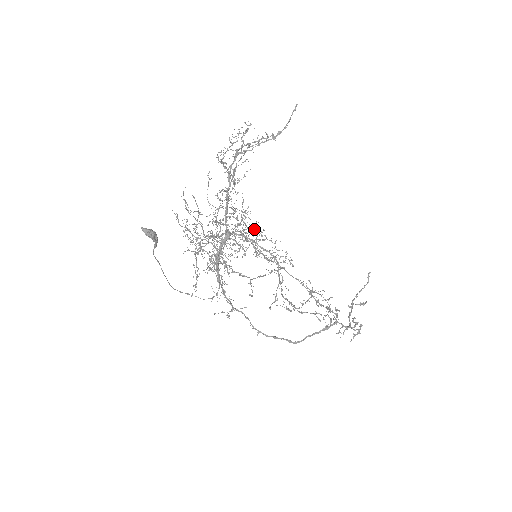
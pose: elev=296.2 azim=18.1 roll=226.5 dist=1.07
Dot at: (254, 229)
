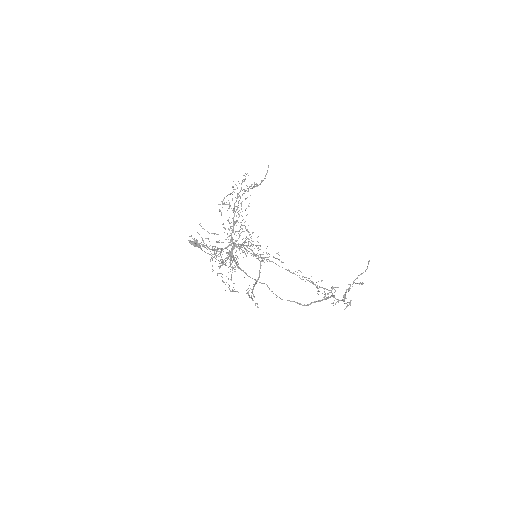
Dot at: occluded
